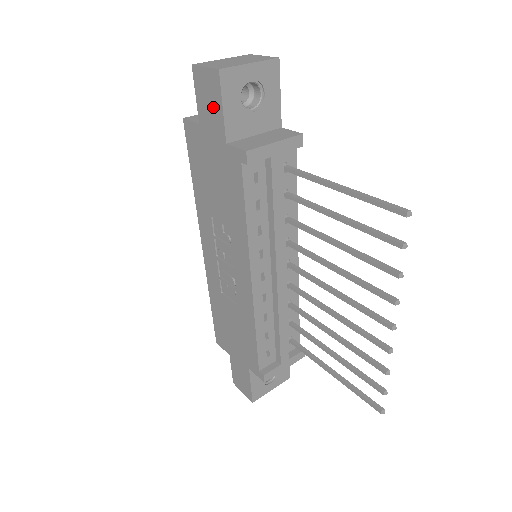
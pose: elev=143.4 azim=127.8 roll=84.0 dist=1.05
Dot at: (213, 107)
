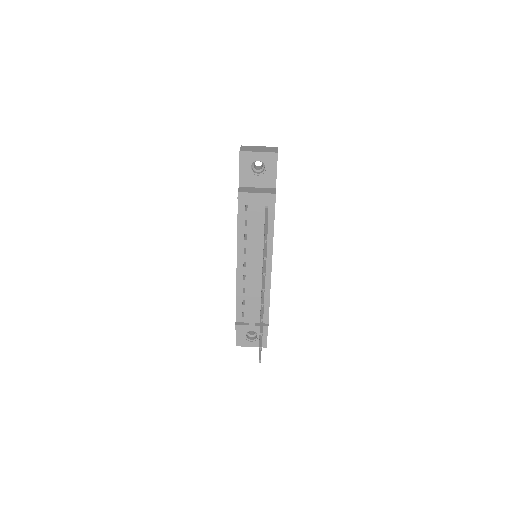
Dot at: occluded
